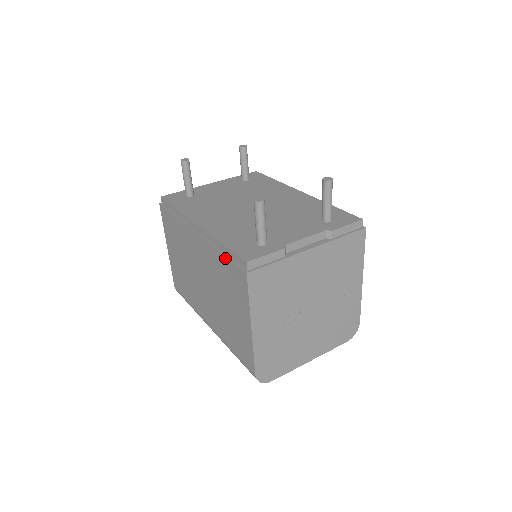
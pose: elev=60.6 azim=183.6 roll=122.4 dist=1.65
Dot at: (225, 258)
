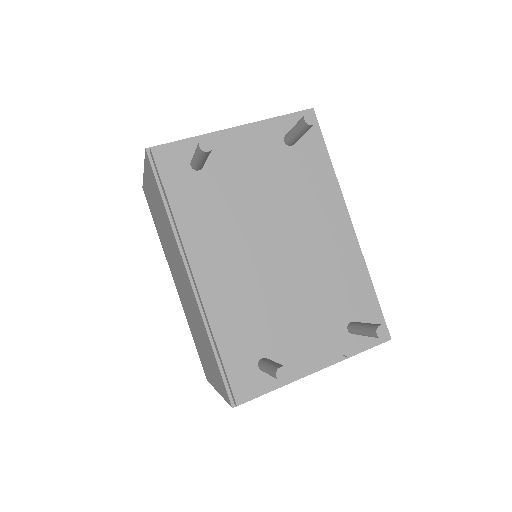
Dot at: (215, 359)
